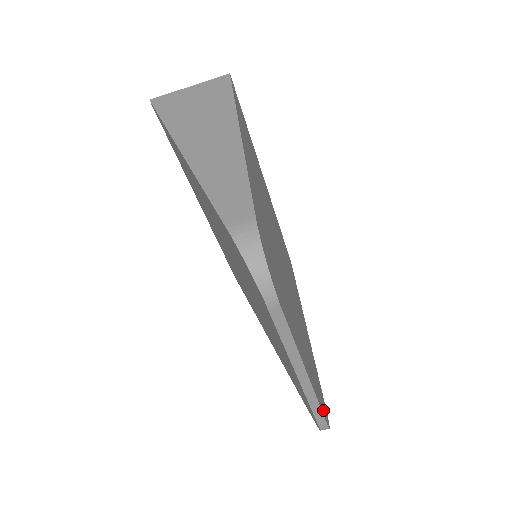
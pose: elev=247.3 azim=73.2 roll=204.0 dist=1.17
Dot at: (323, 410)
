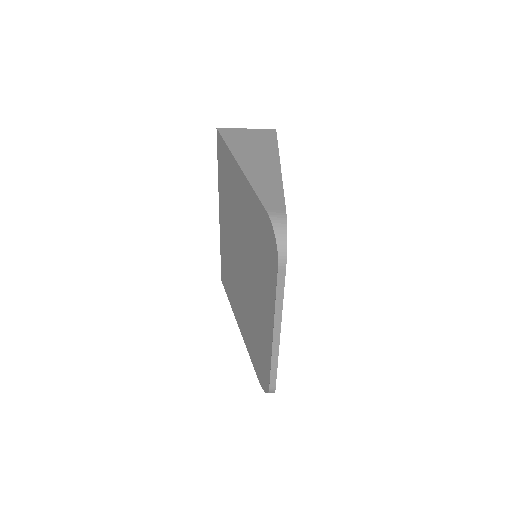
Dot at: occluded
